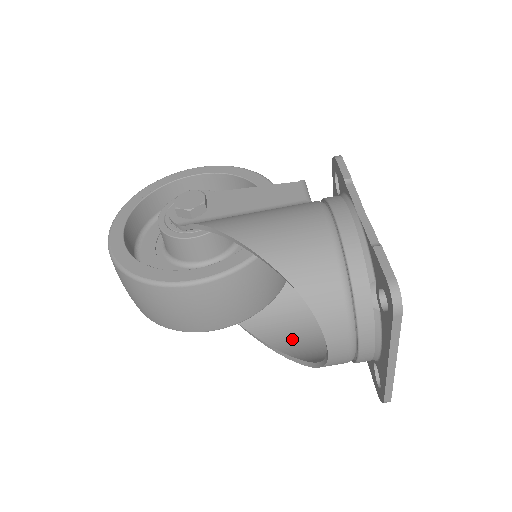
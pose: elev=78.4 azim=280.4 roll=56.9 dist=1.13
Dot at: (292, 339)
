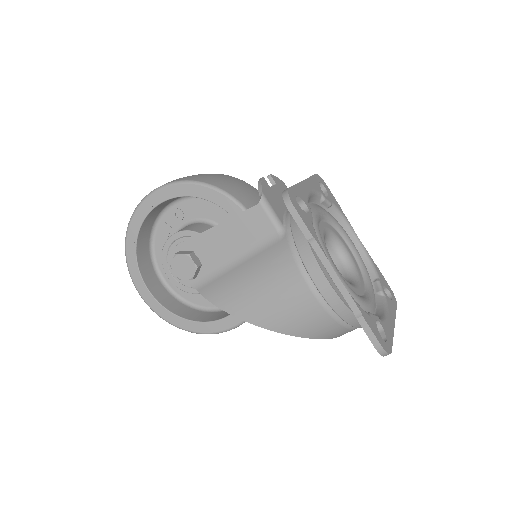
Dot at: occluded
